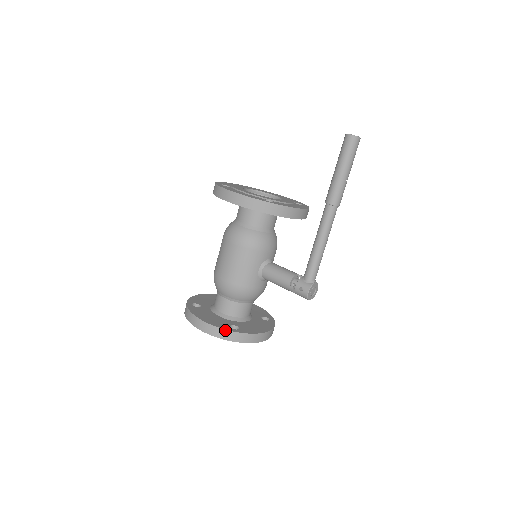
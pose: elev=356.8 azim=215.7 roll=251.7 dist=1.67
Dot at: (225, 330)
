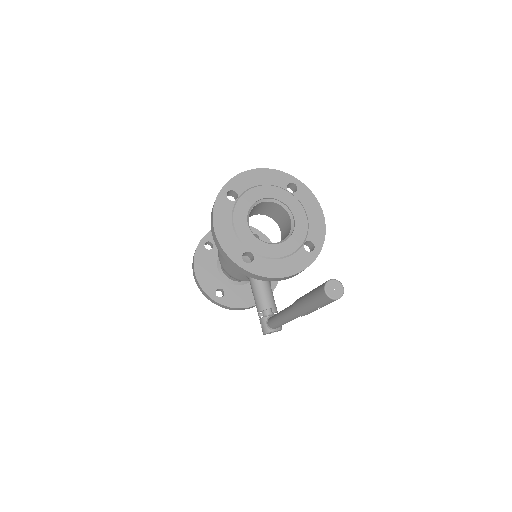
Dot at: (207, 295)
